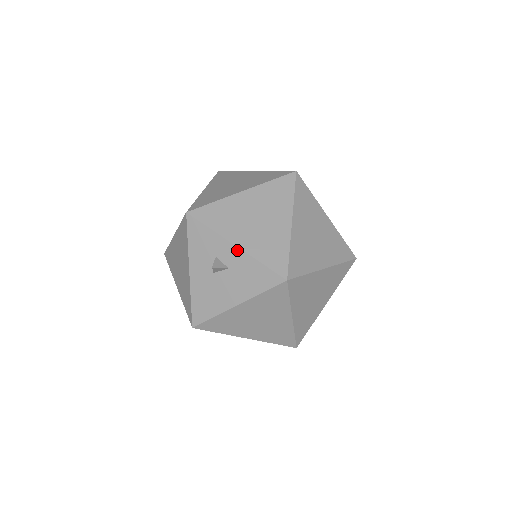
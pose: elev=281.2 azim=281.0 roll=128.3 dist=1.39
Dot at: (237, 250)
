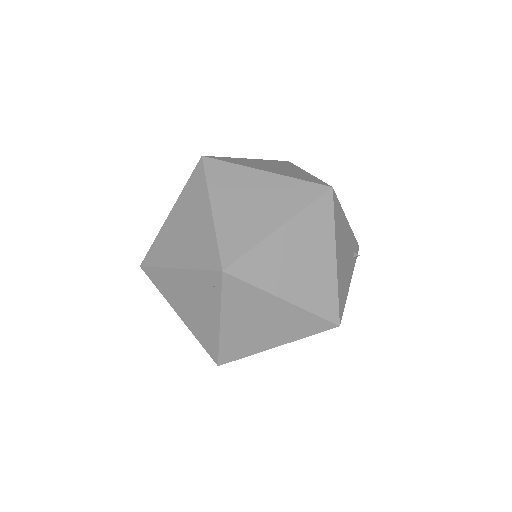
Dot at: occluded
